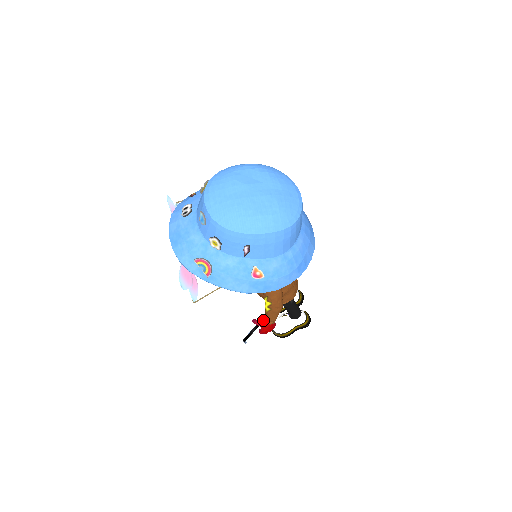
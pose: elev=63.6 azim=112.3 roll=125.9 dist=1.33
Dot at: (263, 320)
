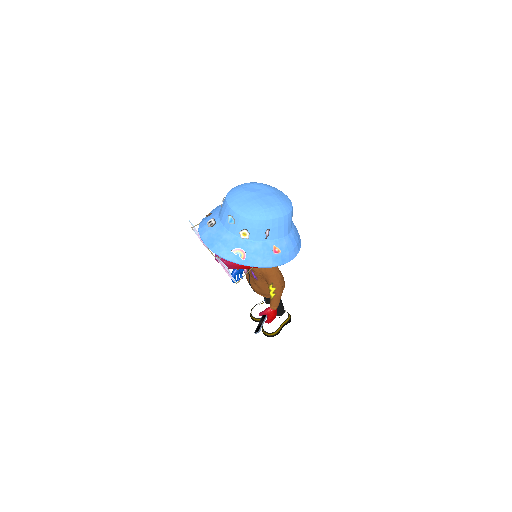
Dot at: (269, 308)
